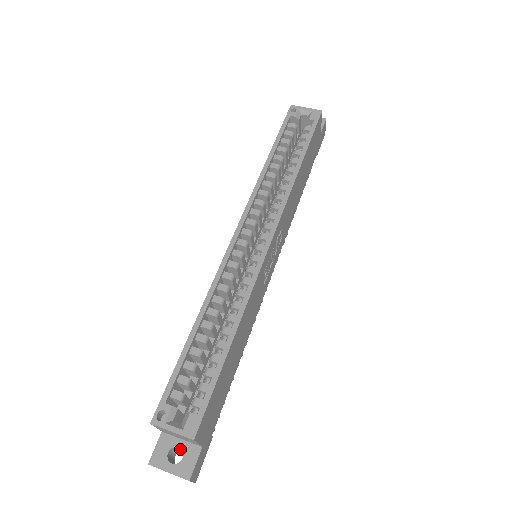
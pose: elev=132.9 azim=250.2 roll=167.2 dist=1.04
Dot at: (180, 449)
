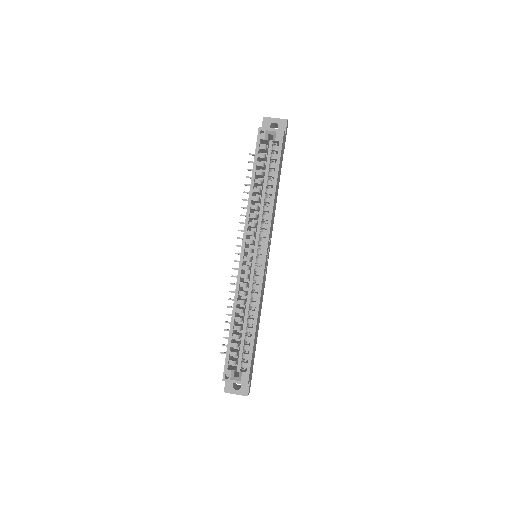
Dot at: occluded
